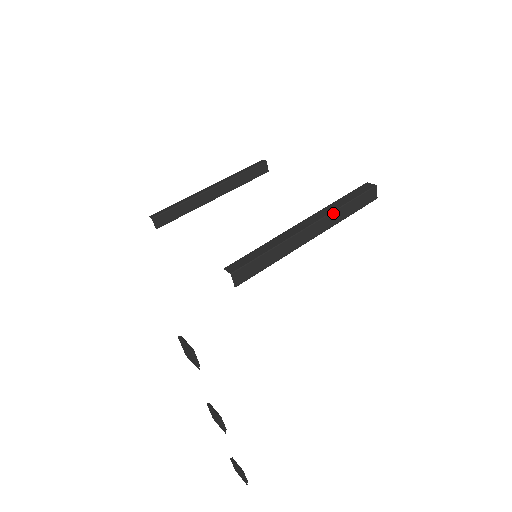
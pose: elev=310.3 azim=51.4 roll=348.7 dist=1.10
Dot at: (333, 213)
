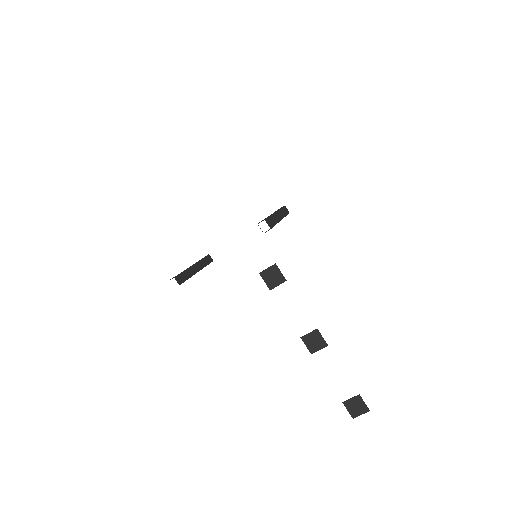
Dot at: (280, 210)
